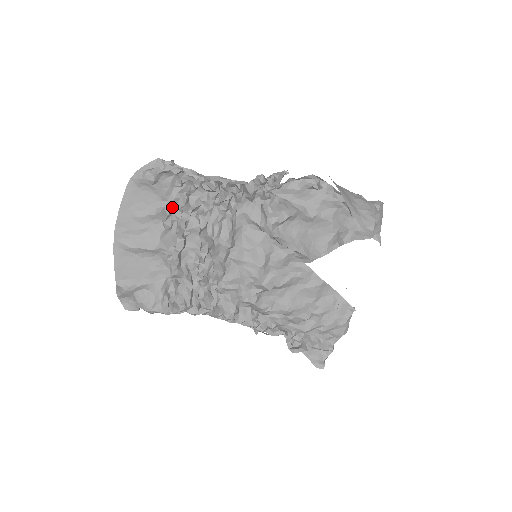
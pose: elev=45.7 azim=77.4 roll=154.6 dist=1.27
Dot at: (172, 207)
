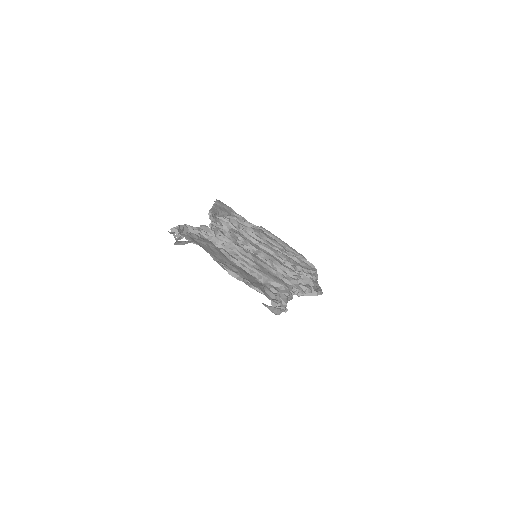
Dot at: (256, 289)
